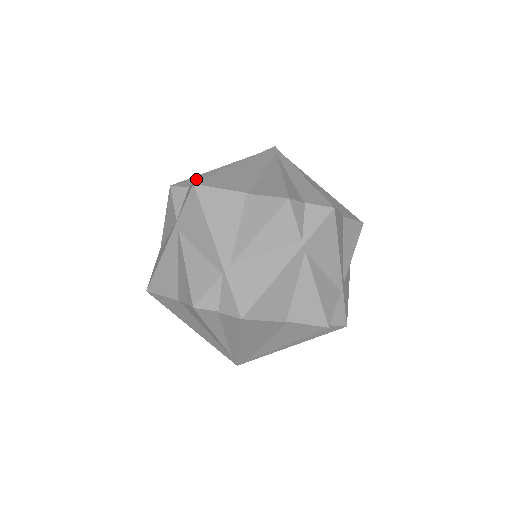
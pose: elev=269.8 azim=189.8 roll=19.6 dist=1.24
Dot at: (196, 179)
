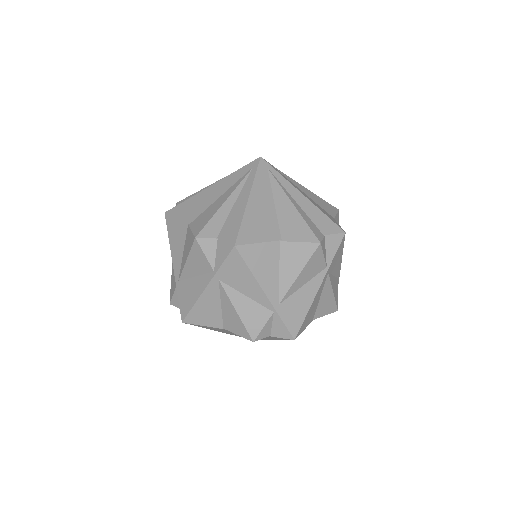
Dot at: occluded
